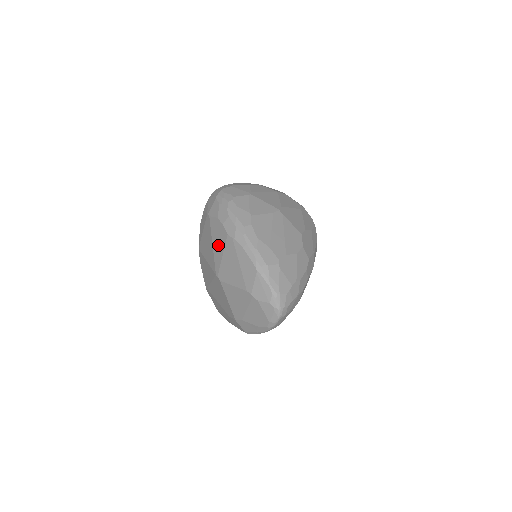
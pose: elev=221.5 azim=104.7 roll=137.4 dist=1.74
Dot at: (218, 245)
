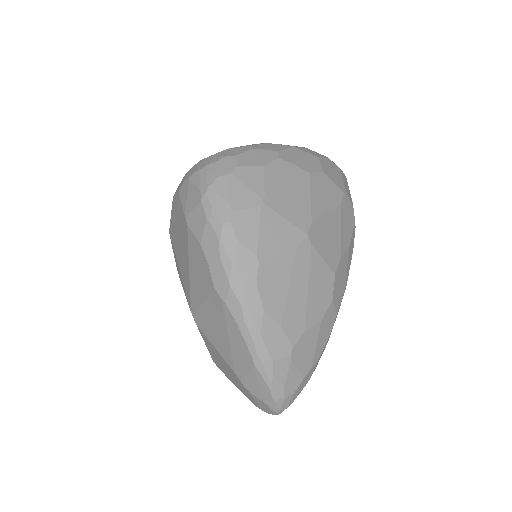
Dot at: (198, 282)
